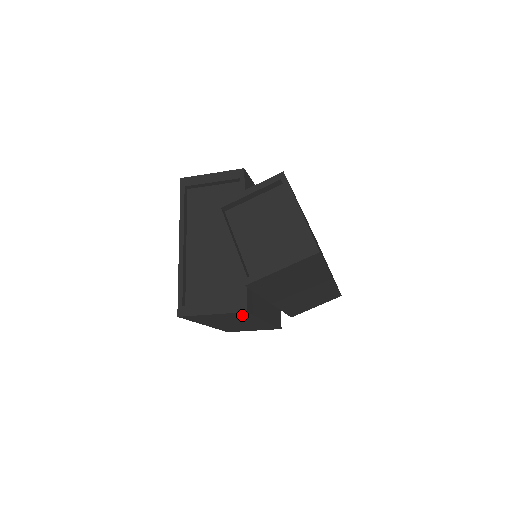
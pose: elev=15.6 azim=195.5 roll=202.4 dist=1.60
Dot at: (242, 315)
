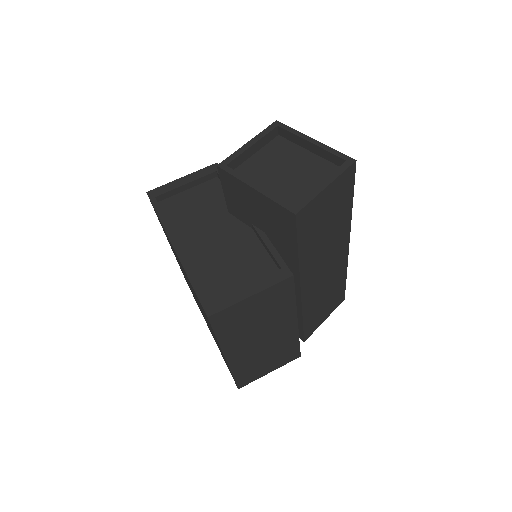
Dot at: (282, 294)
